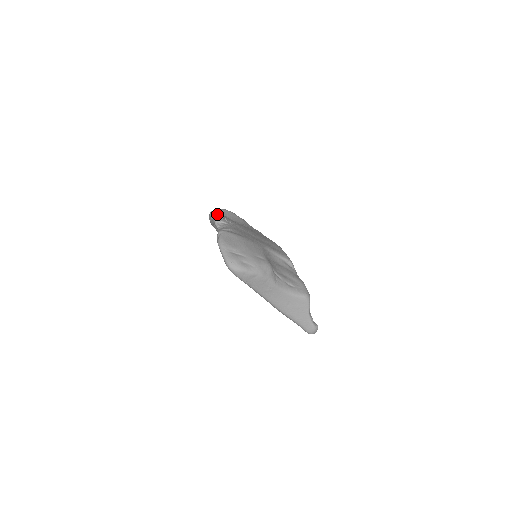
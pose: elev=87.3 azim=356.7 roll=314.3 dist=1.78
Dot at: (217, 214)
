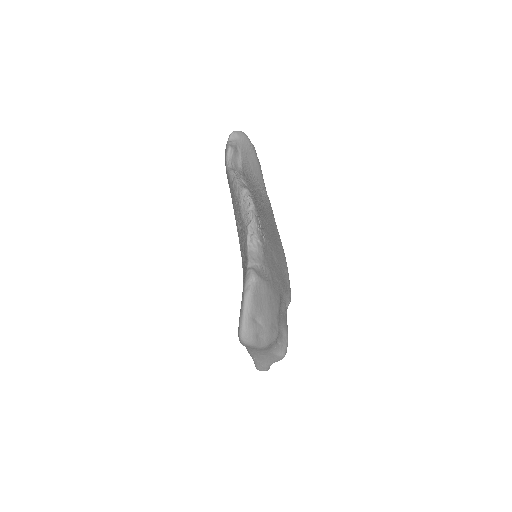
Dot at: (256, 220)
